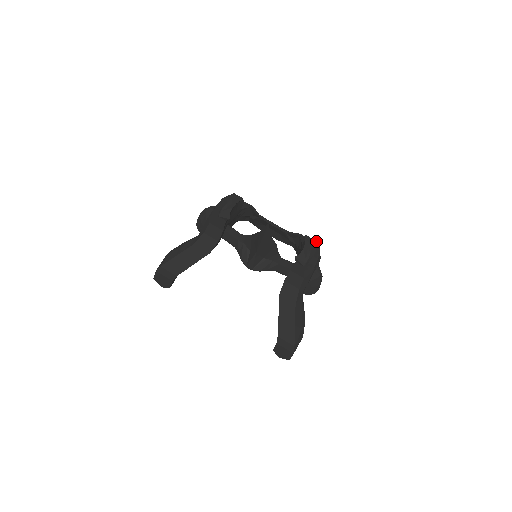
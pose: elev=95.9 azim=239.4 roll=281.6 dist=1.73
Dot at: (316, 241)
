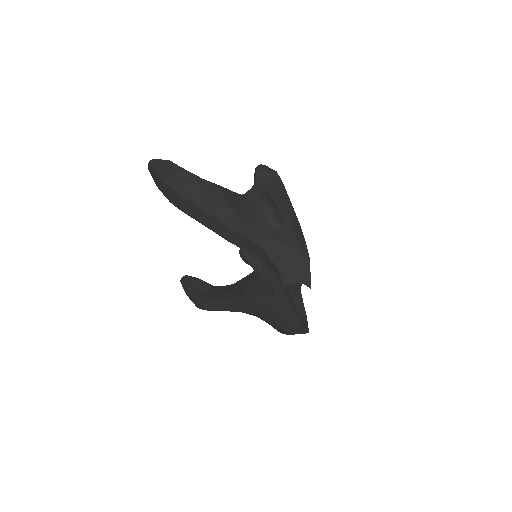
Dot at: occluded
